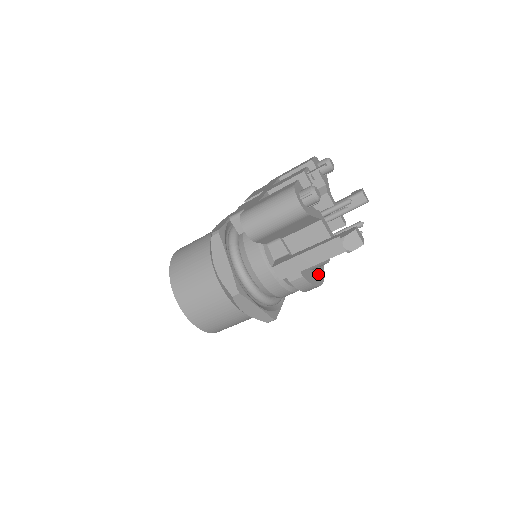
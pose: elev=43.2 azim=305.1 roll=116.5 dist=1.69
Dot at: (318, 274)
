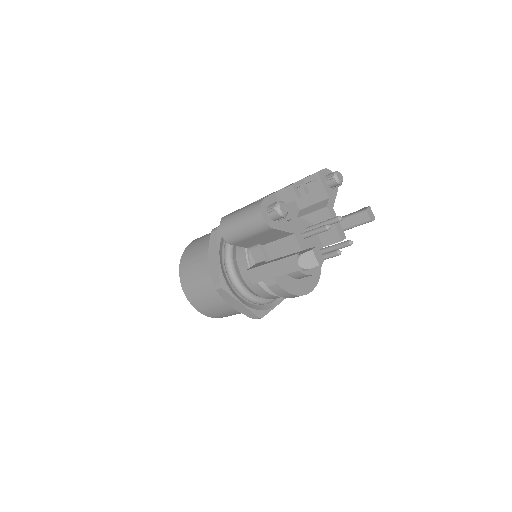
Dot at: (305, 284)
